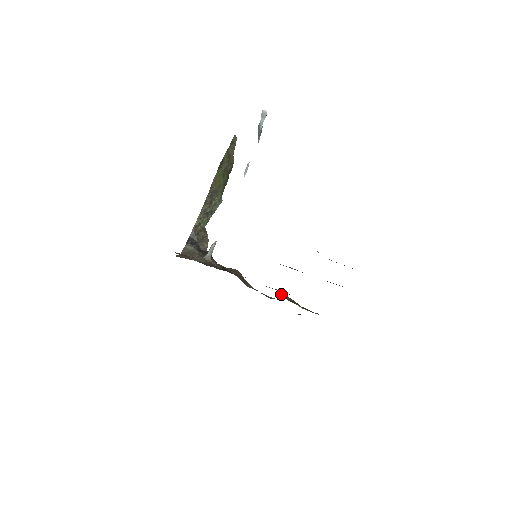
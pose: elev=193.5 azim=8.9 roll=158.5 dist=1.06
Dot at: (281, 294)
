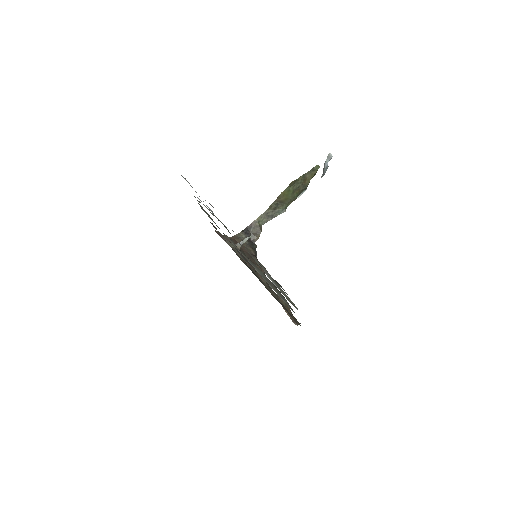
Dot at: occluded
